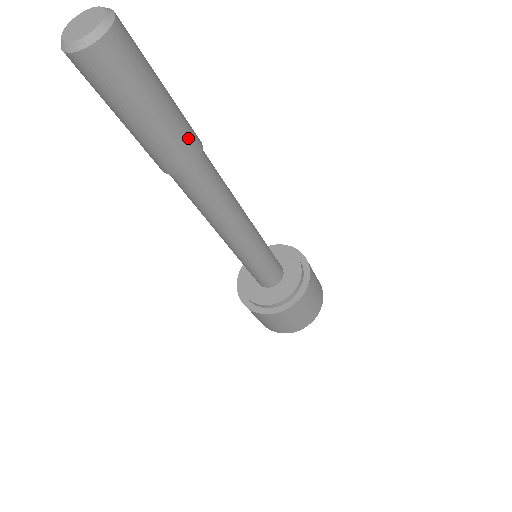
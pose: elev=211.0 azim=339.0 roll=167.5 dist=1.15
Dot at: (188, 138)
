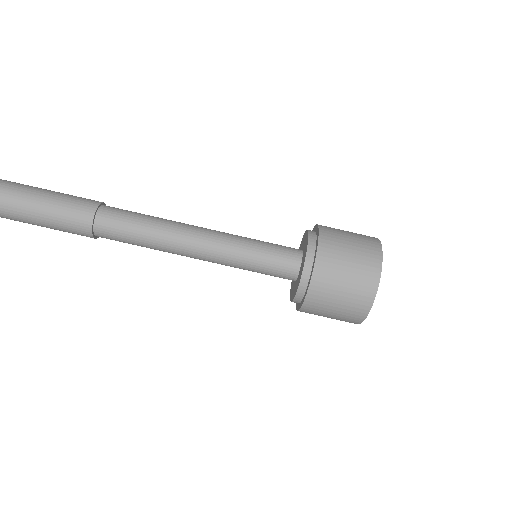
Dot at: (77, 207)
